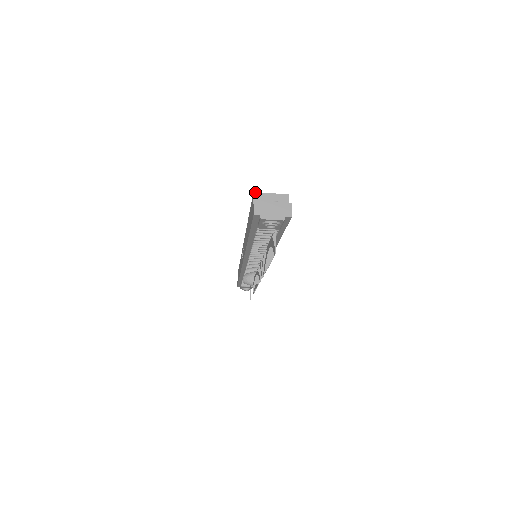
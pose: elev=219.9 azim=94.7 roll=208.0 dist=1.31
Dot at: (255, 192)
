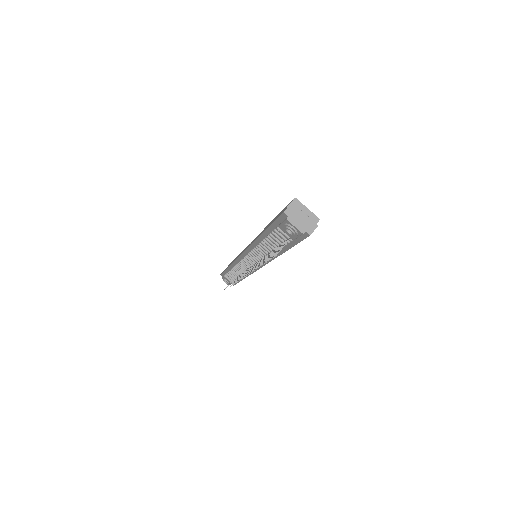
Dot at: (296, 198)
